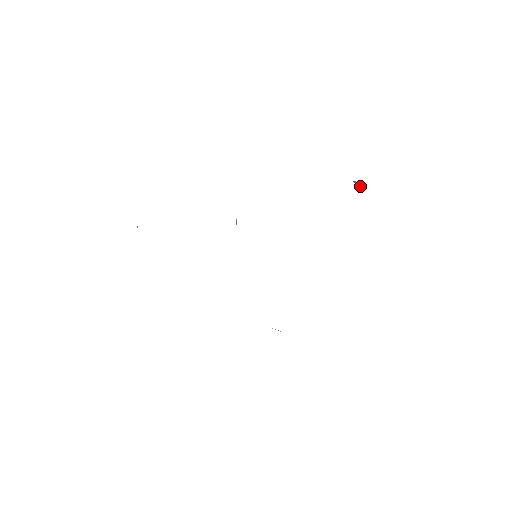
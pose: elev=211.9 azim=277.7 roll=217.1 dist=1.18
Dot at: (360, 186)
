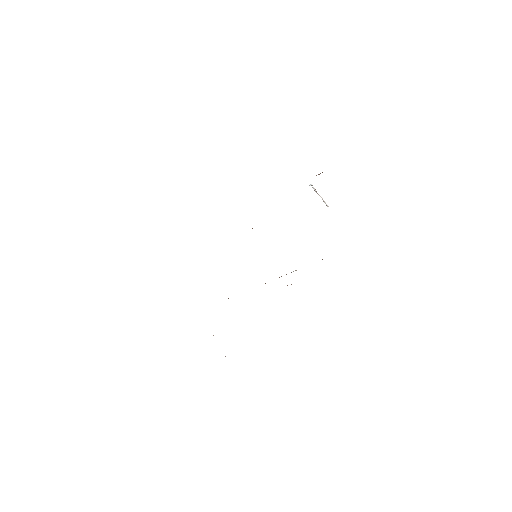
Dot at: (318, 194)
